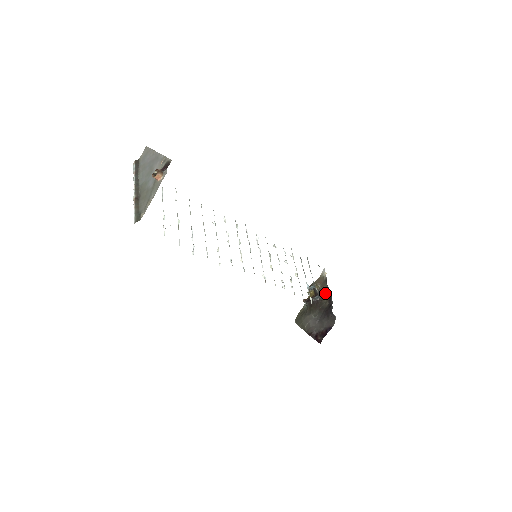
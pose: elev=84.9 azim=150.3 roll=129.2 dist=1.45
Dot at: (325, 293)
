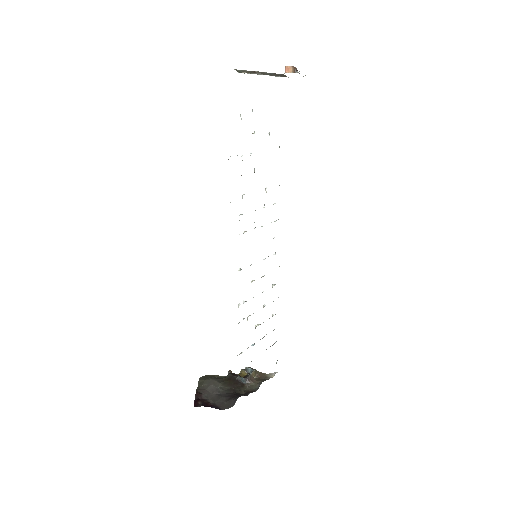
Dot at: (252, 385)
